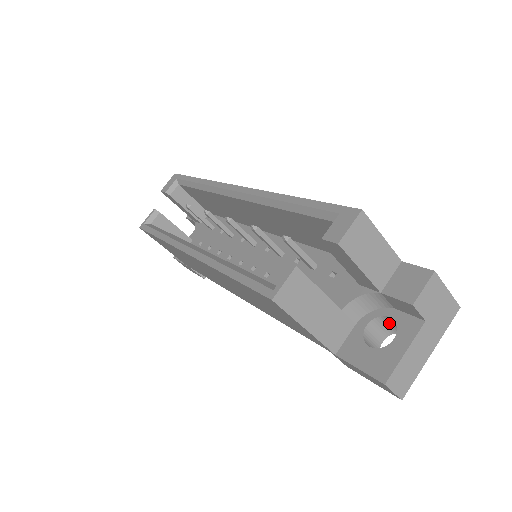
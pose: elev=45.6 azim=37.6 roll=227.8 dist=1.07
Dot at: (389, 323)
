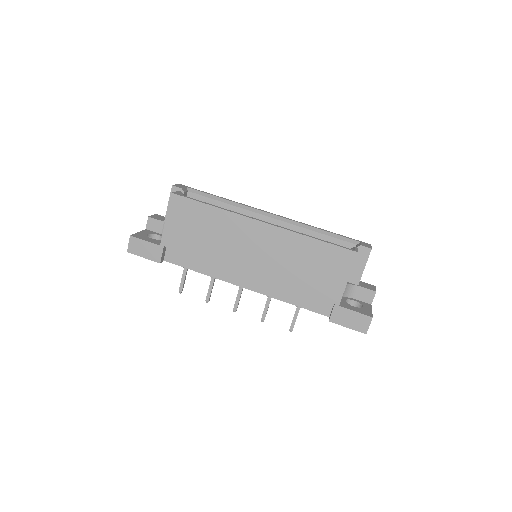
Dot at: occluded
